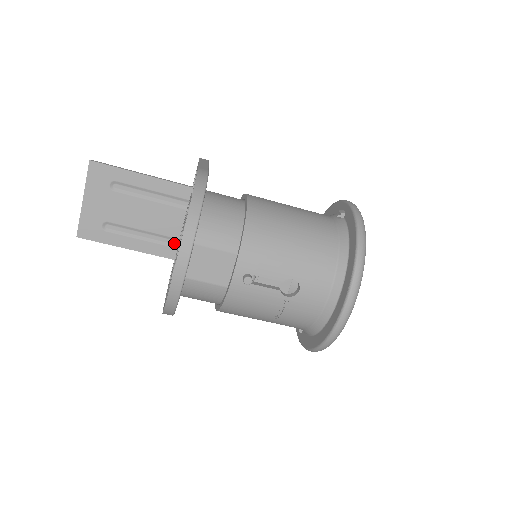
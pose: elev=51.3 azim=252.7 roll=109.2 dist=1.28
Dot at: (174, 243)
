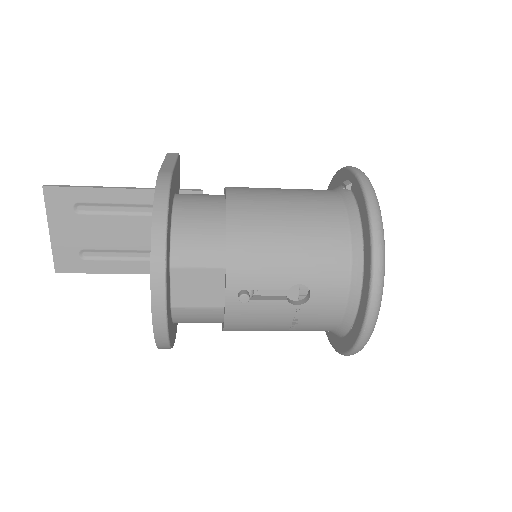
Dot at: occluded
